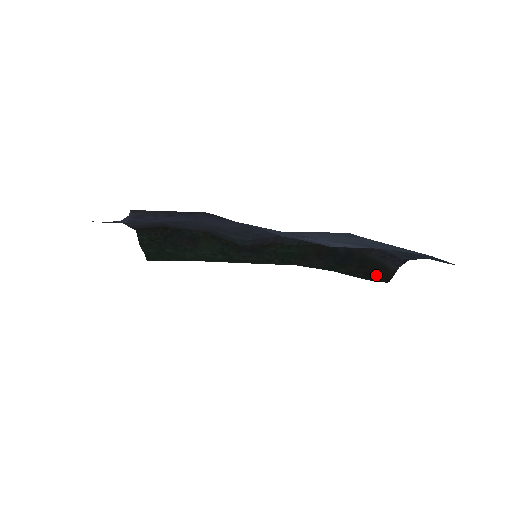
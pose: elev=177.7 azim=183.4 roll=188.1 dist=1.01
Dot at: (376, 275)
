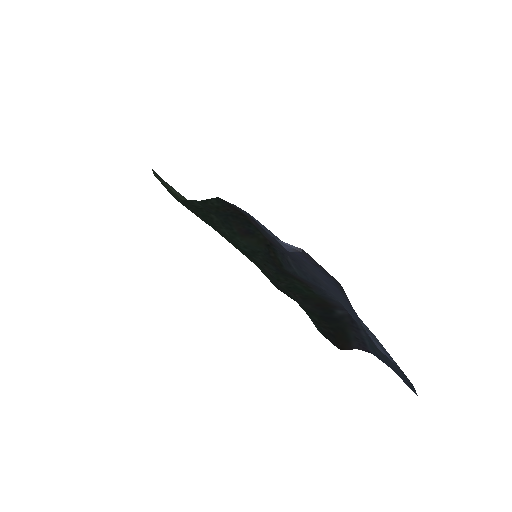
Dot at: (337, 340)
